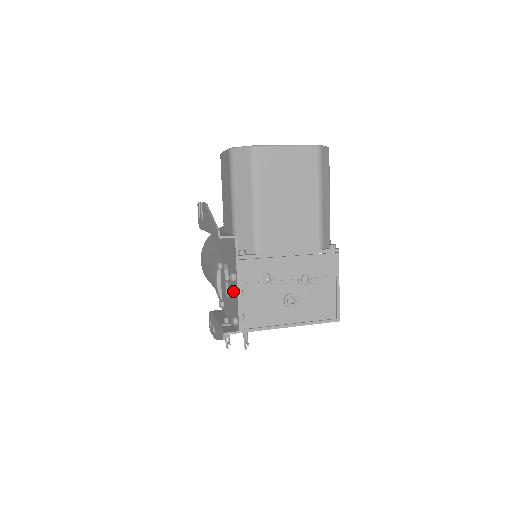
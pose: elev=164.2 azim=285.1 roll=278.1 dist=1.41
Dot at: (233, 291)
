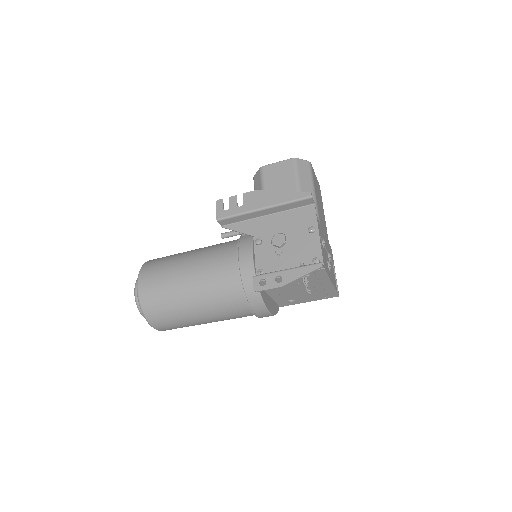
Dot at: (305, 244)
